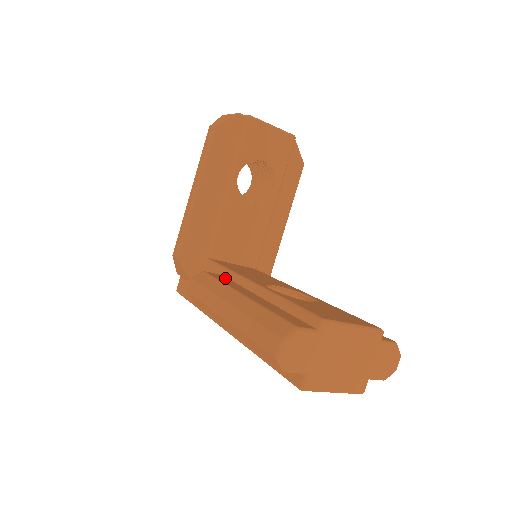
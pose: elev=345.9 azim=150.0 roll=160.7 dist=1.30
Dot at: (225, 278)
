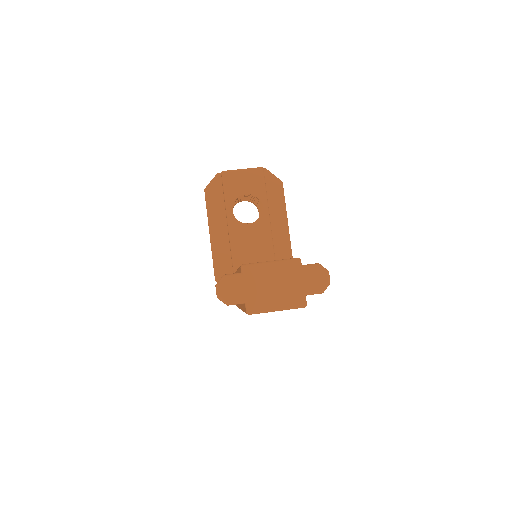
Dot at: occluded
